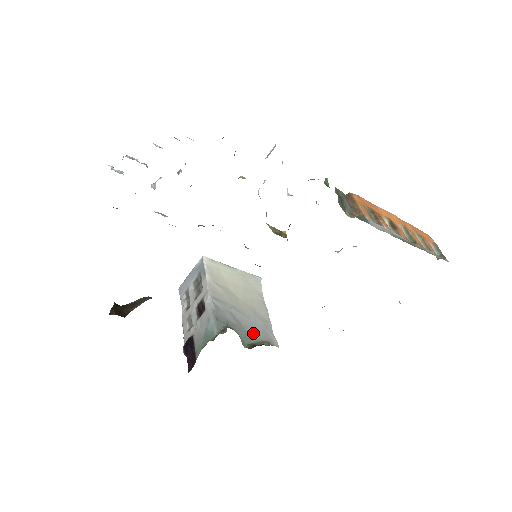
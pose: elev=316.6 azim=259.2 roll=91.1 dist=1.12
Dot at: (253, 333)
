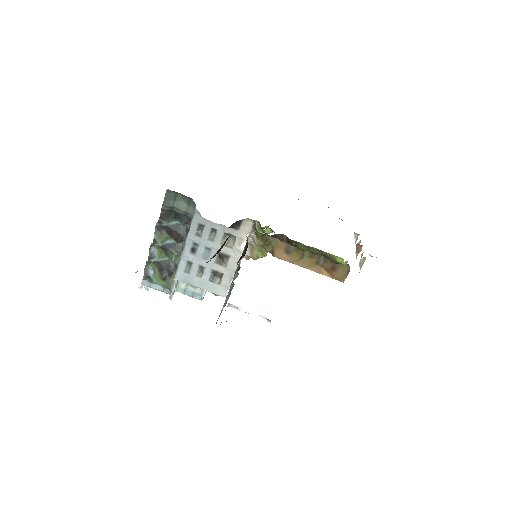
Dot at: occluded
